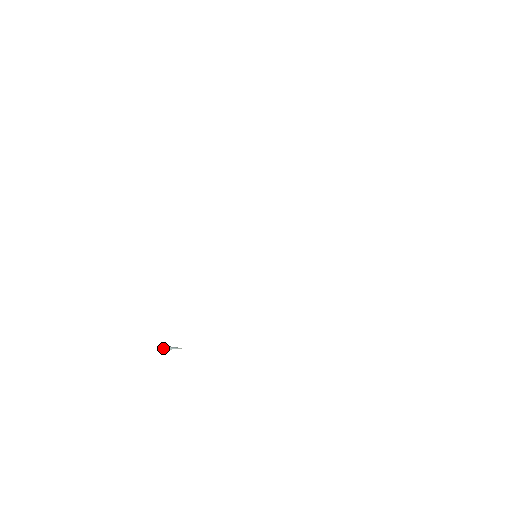
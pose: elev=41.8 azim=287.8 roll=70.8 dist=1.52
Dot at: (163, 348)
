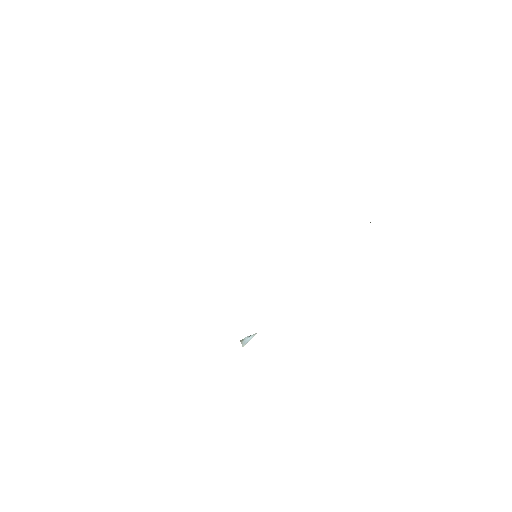
Dot at: (243, 343)
